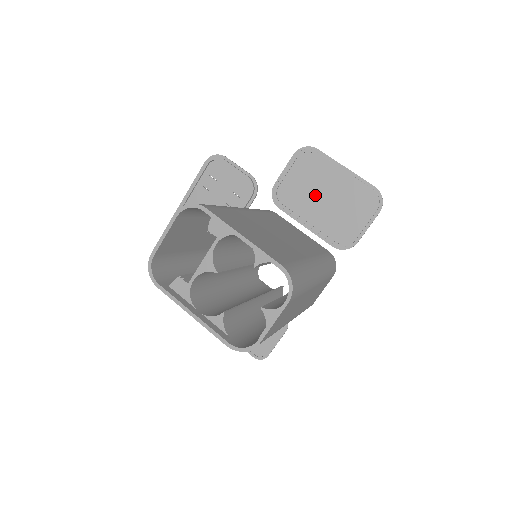
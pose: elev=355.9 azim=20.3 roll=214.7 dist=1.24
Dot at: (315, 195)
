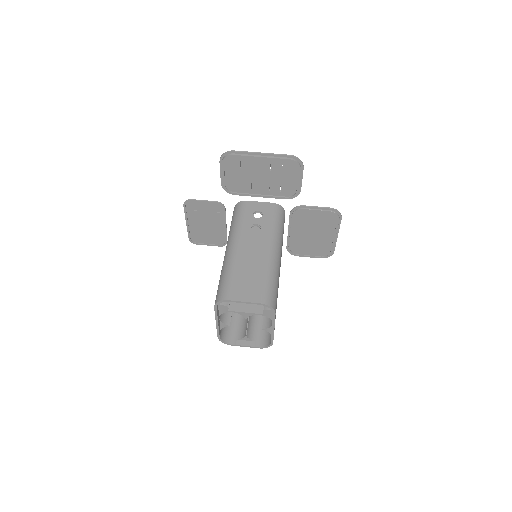
Dot at: (311, 230)
